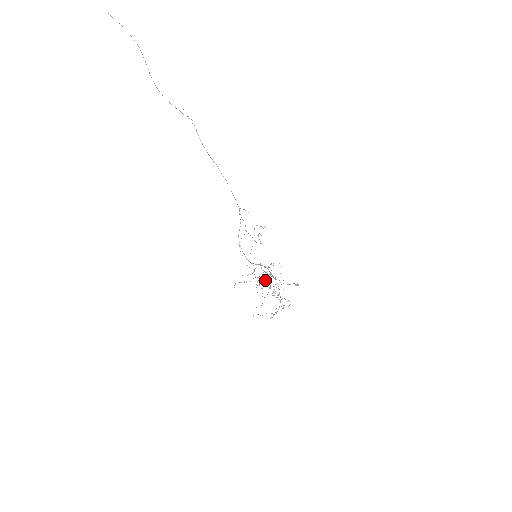
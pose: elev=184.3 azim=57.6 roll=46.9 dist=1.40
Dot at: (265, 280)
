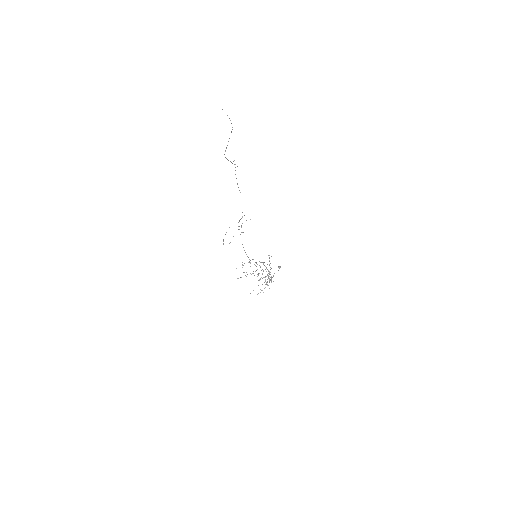
Dot at: (248, 262)
